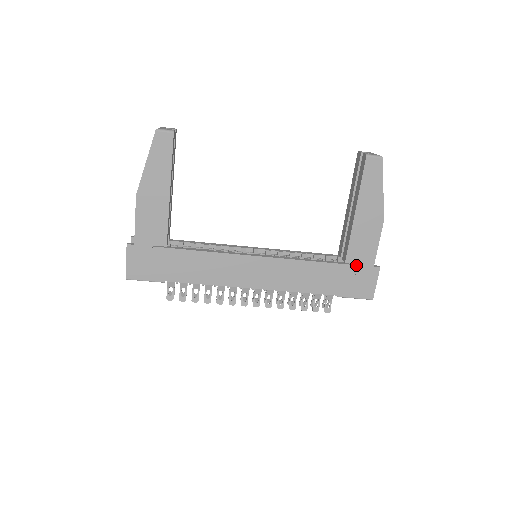
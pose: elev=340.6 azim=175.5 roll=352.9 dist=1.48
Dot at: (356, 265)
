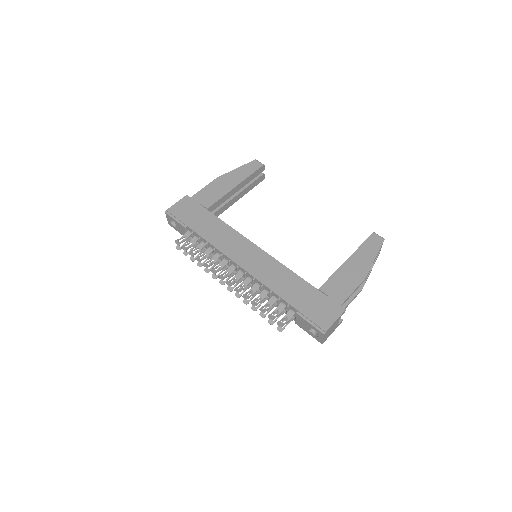
Dot at: (327, 296)
